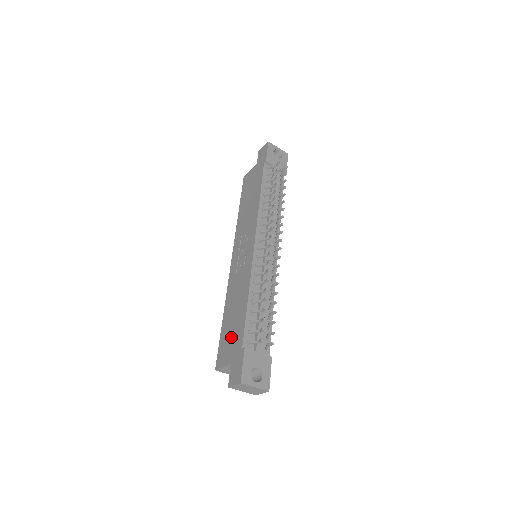
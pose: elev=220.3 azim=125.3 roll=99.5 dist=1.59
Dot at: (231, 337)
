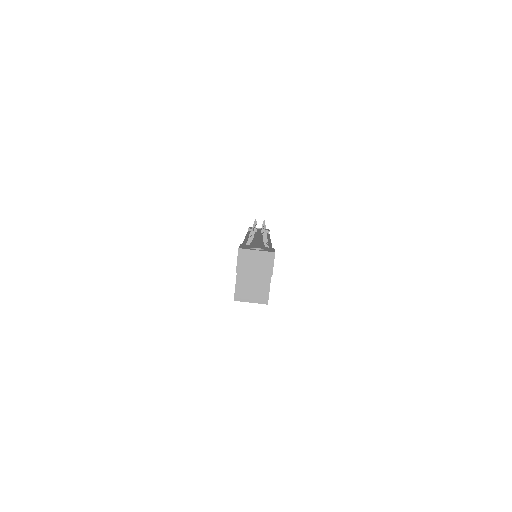
Dot at: occluded
